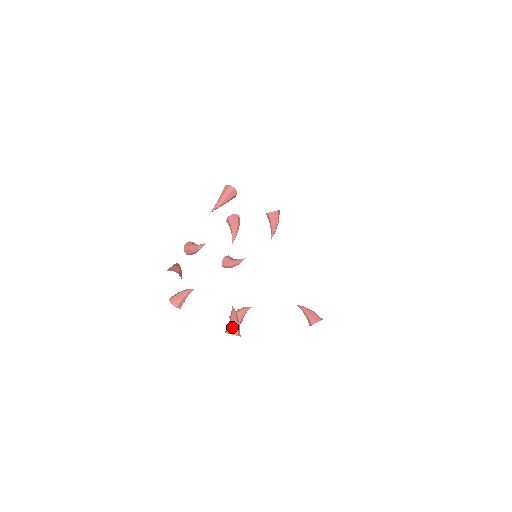
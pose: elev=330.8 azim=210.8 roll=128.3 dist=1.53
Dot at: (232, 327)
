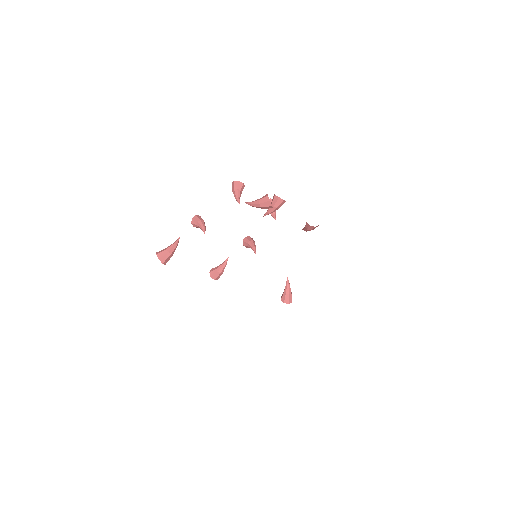
Dot at: (214, 273)
